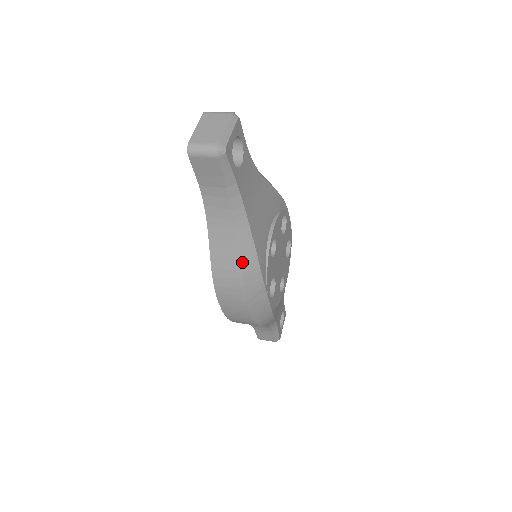
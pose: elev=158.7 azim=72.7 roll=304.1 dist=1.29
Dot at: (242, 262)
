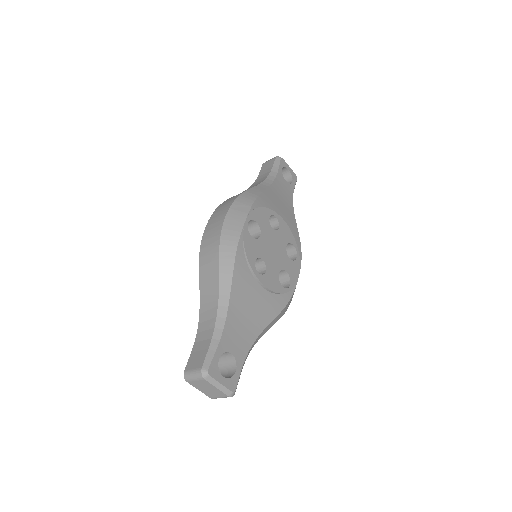
Dot at: (250, 189)
